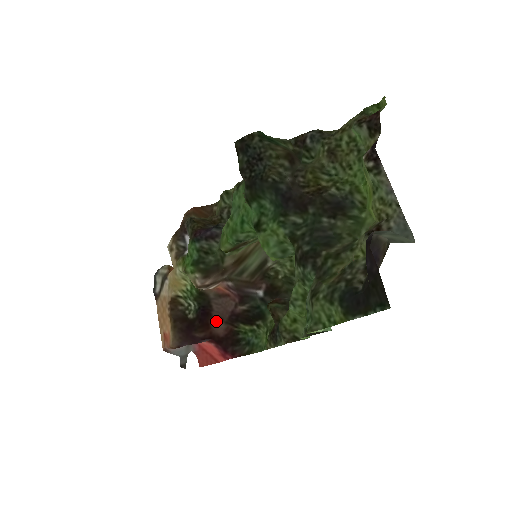
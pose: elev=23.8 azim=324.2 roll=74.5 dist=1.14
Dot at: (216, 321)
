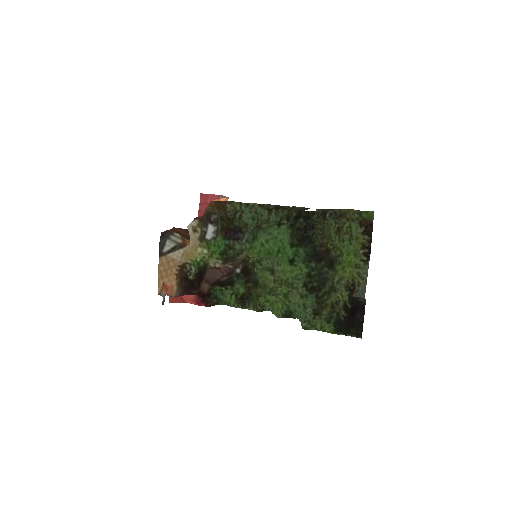
Dot at: (204, 282)
